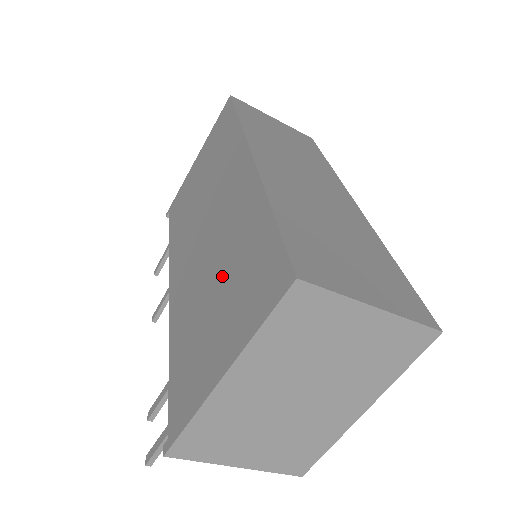
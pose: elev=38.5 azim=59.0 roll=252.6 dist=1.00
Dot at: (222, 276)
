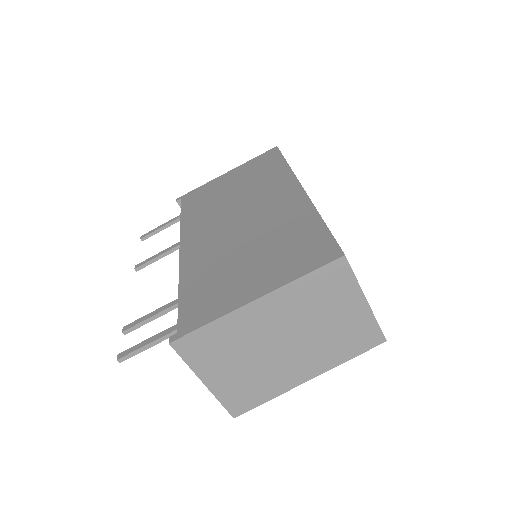
Dot at: (260, 246)
